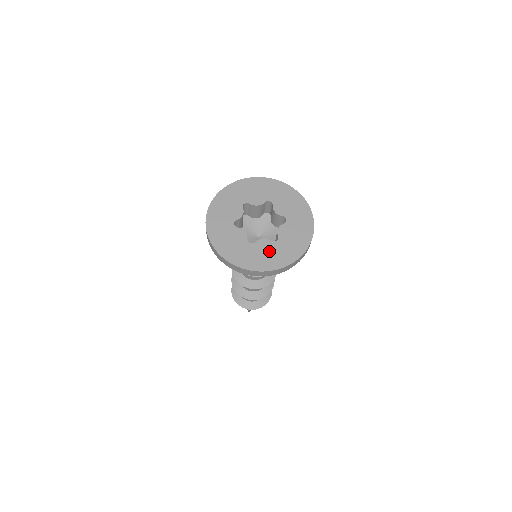
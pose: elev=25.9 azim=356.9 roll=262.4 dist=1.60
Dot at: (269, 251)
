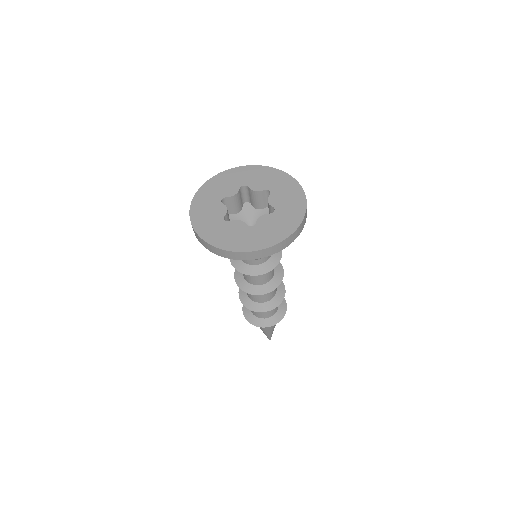
Dot at: (274, 222)
